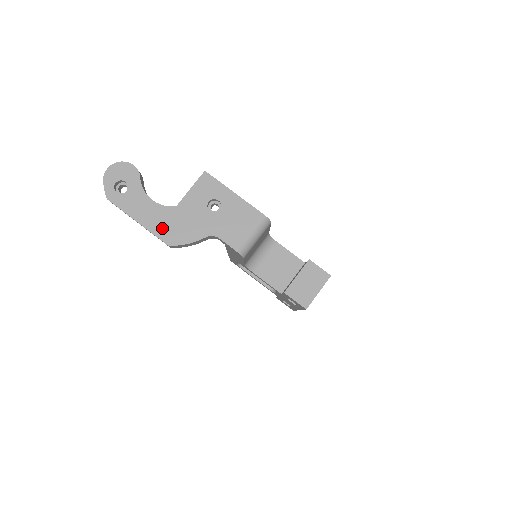
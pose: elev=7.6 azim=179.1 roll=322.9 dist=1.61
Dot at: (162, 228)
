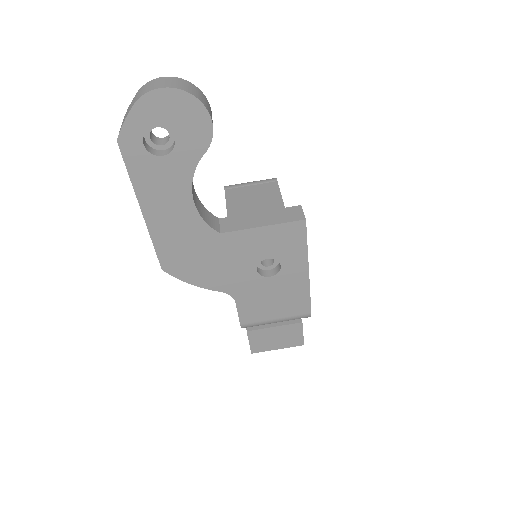
Dot at: (173, 245)
